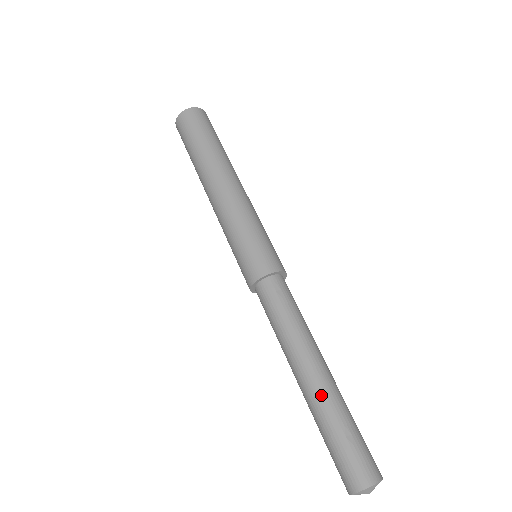
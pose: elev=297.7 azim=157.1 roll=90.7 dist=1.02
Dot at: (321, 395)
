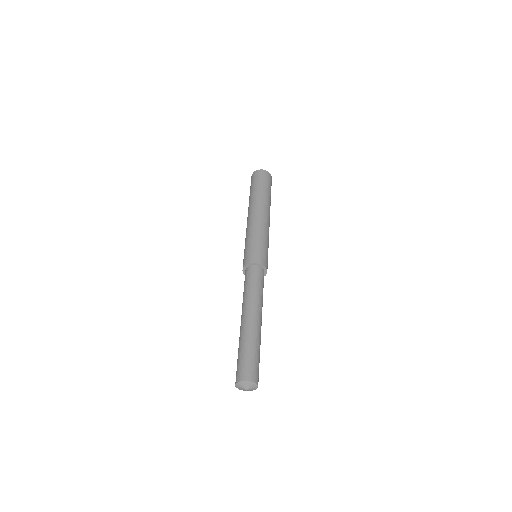
Dot at: (241, 332)
